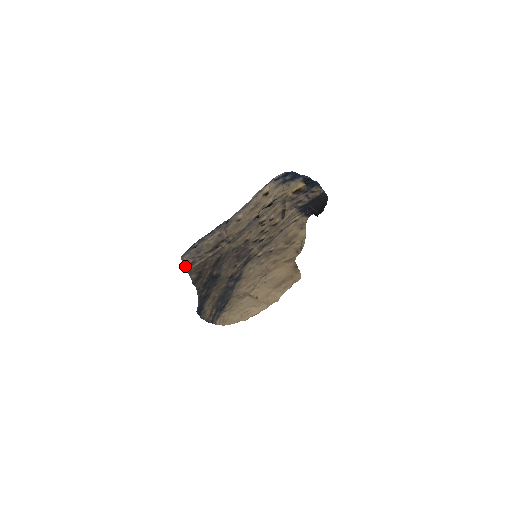
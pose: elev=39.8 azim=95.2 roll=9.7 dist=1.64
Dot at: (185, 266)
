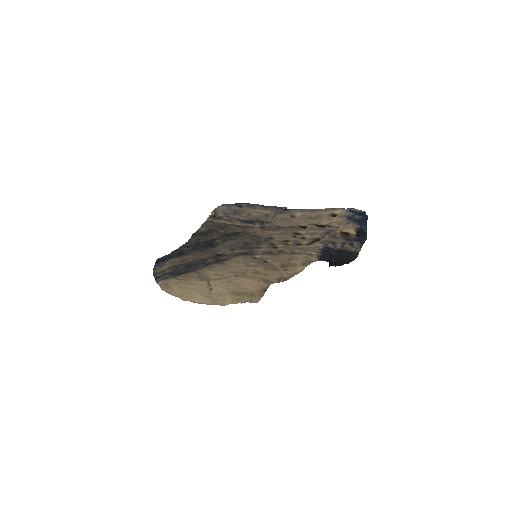
Dot at: (211, 215)
